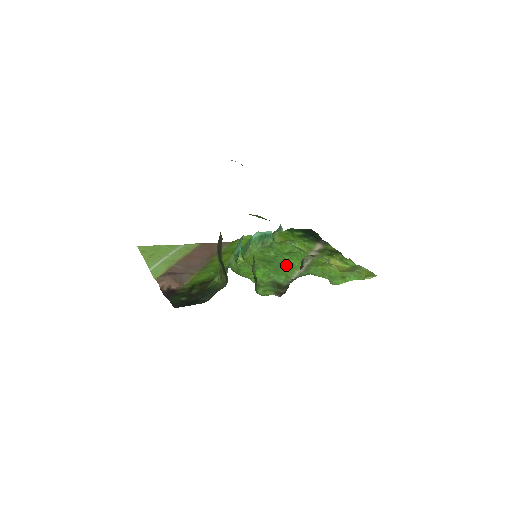
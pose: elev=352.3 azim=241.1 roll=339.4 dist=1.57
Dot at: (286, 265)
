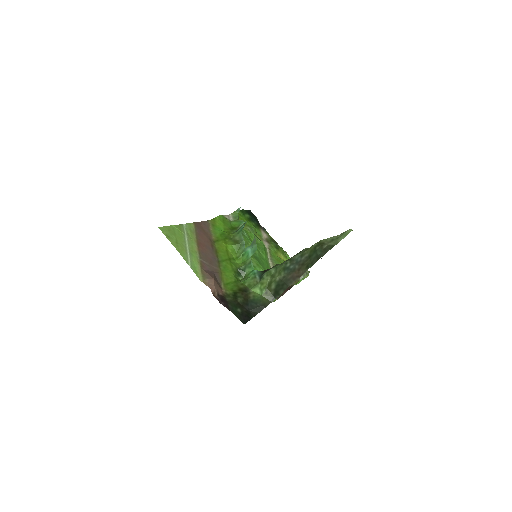
Dot at: (265, 262)
